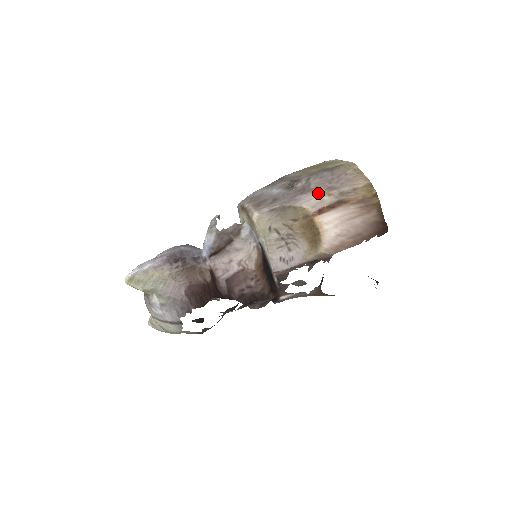
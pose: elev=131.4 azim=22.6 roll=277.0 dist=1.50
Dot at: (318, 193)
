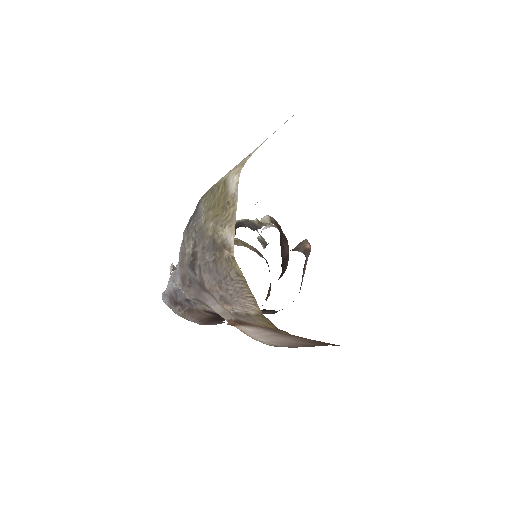
Dot at: (215, 300)
